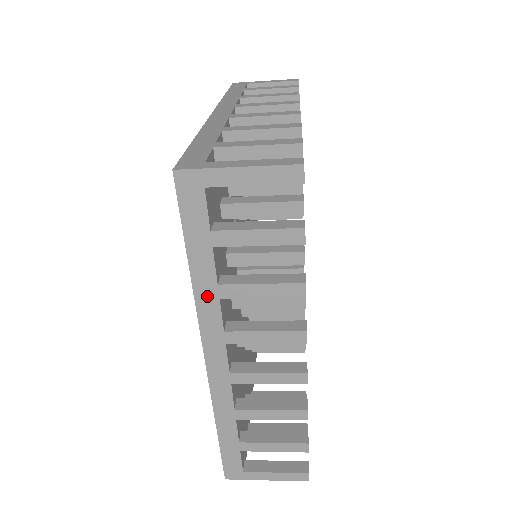
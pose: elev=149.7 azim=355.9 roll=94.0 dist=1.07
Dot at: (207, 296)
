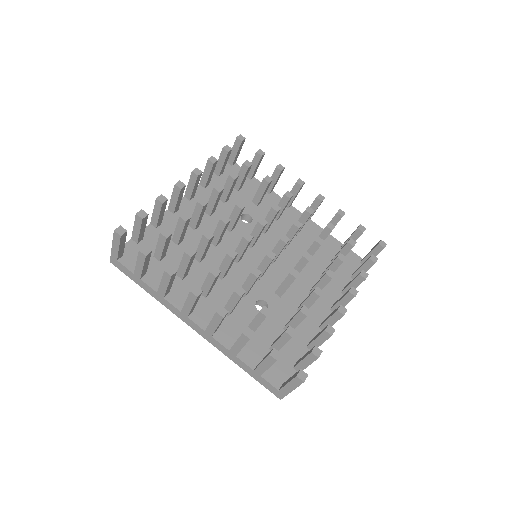
Dot at: occluded
